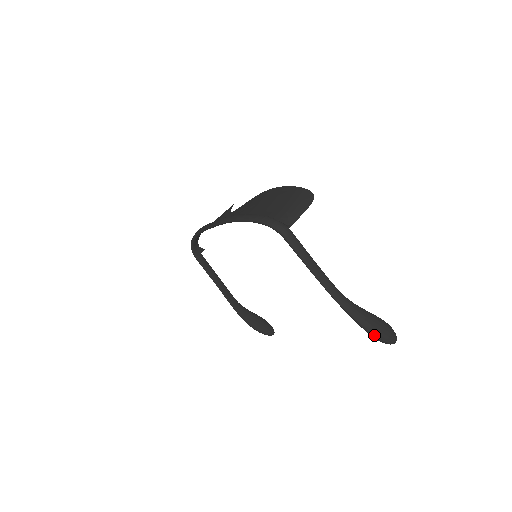
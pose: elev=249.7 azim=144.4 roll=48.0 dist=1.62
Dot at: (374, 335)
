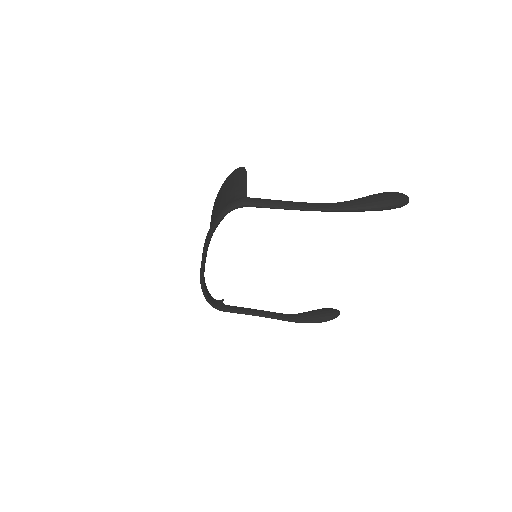
Dot at: (386, 207)
